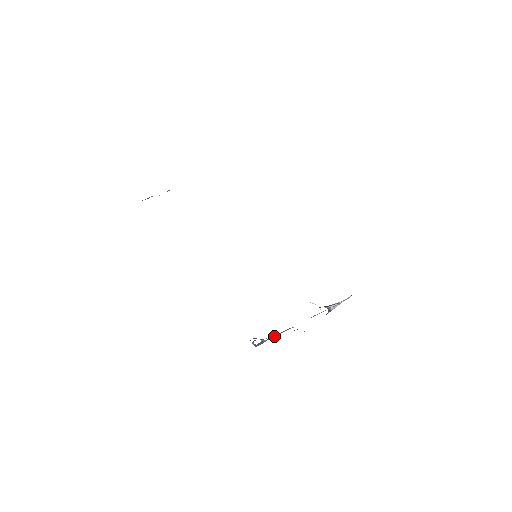
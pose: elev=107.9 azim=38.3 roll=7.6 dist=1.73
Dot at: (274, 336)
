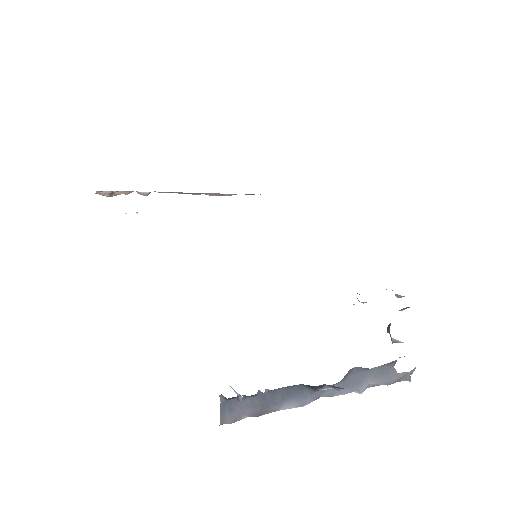
Dot at: (266, 398)
